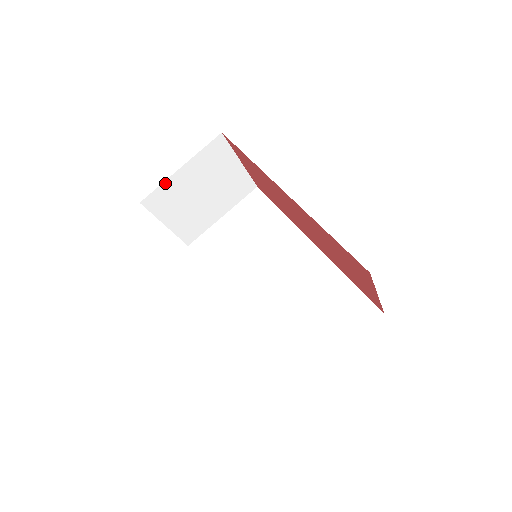
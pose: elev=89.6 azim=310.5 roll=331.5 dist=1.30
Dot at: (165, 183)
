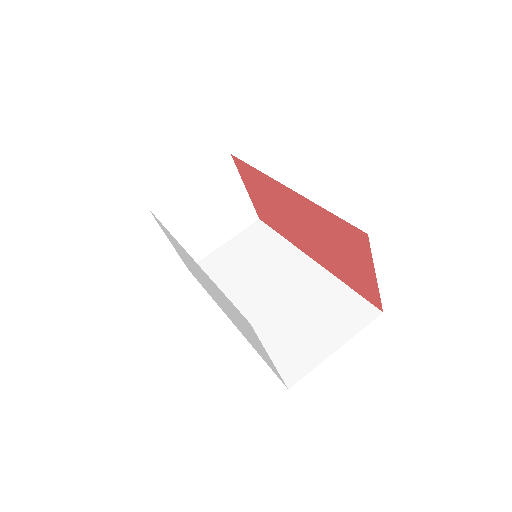
Dot at: (174, 193)
